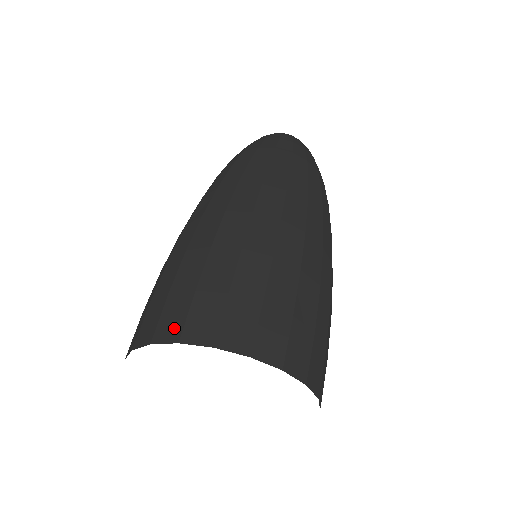
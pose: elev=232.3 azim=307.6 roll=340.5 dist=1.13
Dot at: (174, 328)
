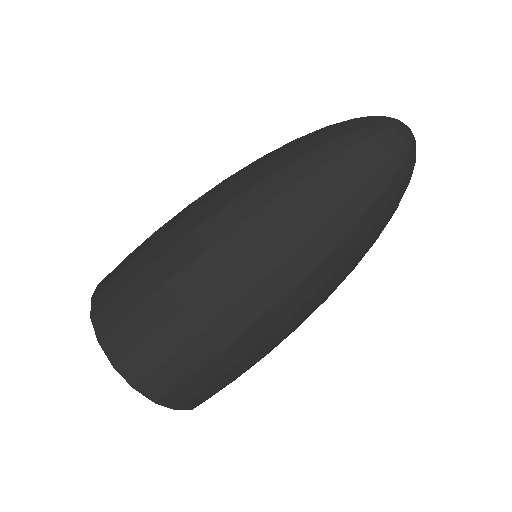
Dot at: (104, 327)
